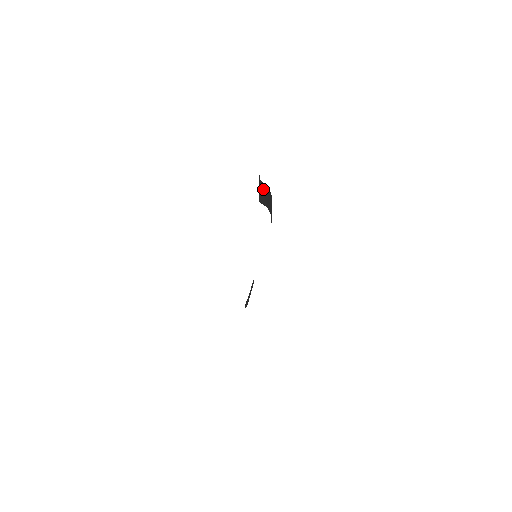
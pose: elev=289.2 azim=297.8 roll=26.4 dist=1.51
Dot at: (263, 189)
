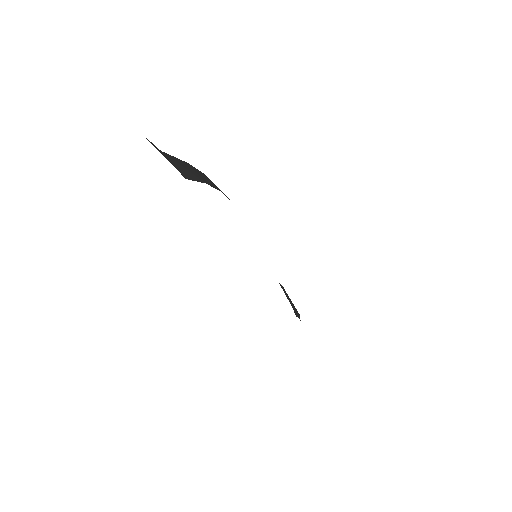
Dot at: (179, 163)
